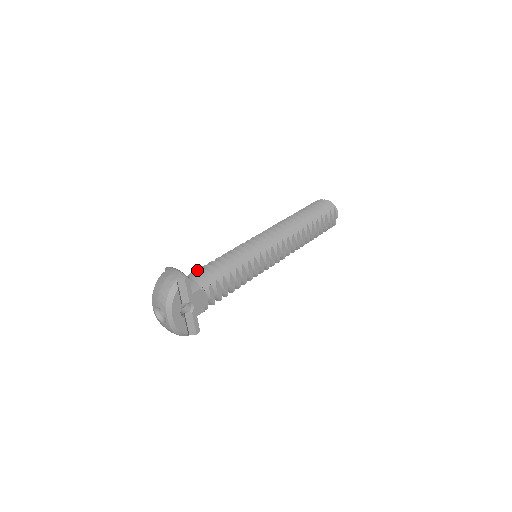
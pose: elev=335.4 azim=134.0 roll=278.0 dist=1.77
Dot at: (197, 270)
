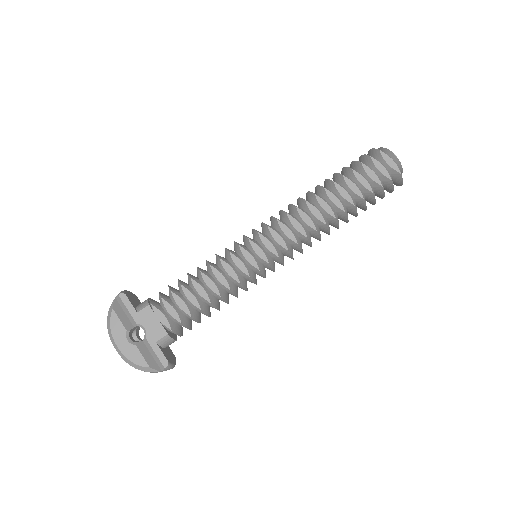
Dot at: occluded
